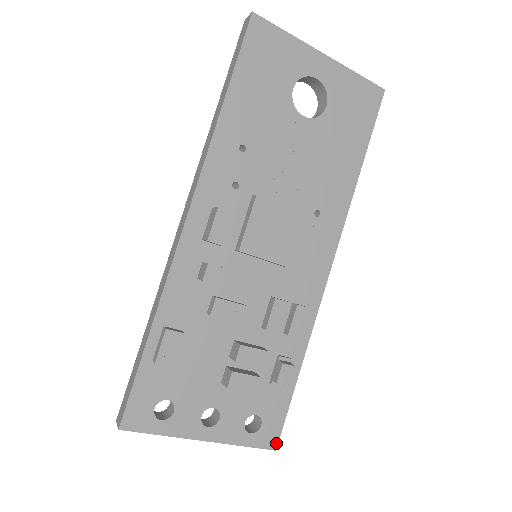
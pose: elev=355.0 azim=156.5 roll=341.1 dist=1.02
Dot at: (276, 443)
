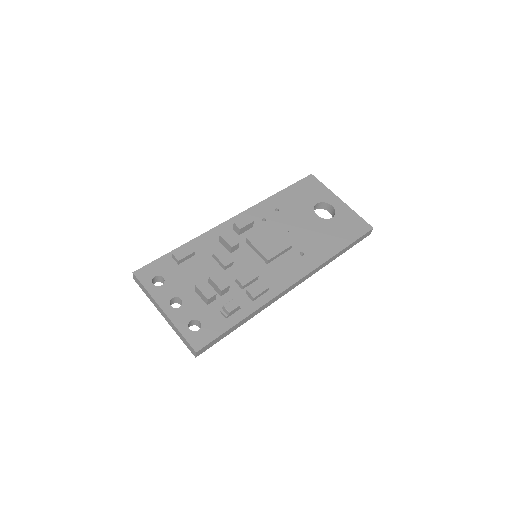
Dot at: (199, 348)
